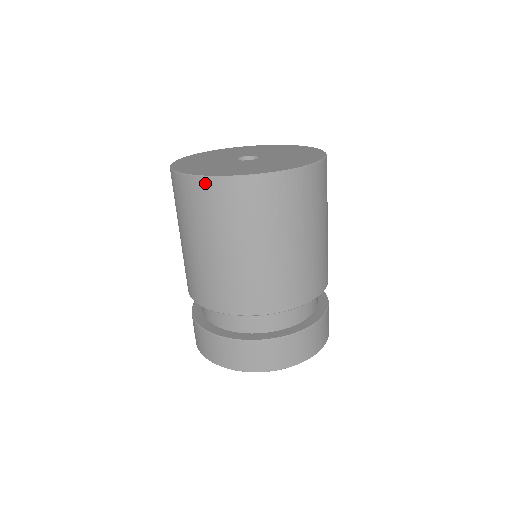
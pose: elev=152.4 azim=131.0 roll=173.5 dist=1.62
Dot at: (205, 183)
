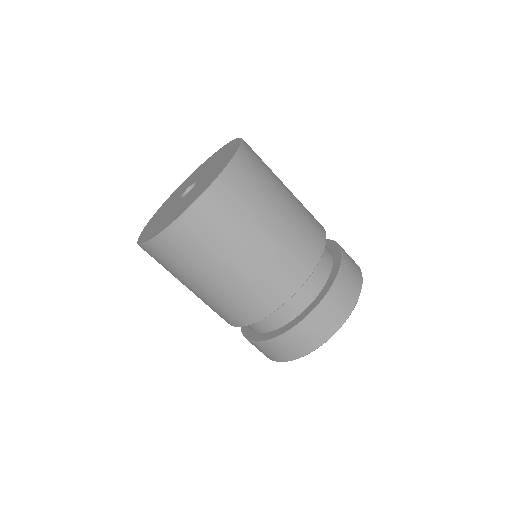
Dot at: (158, 243)
